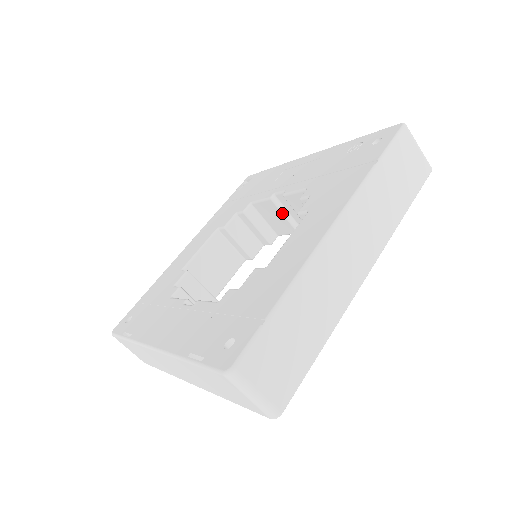
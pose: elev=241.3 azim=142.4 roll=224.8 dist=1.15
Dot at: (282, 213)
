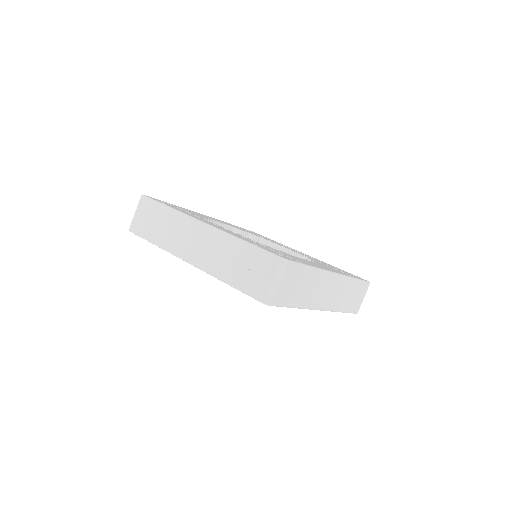
Dot at: occluded
